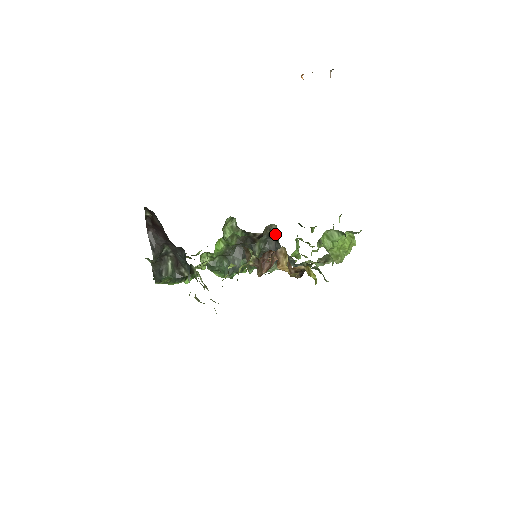
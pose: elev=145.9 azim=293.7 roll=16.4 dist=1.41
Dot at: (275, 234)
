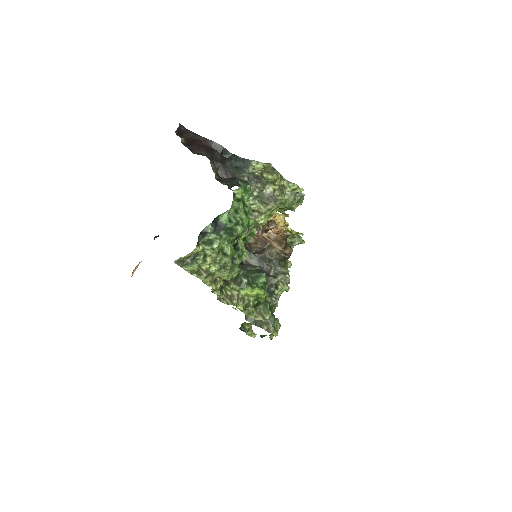
Dot at: occluded
